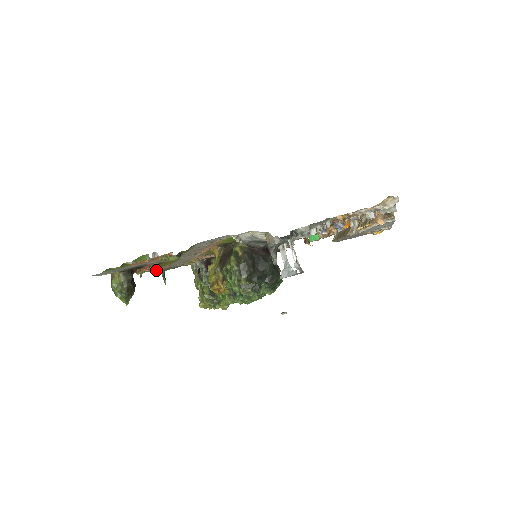
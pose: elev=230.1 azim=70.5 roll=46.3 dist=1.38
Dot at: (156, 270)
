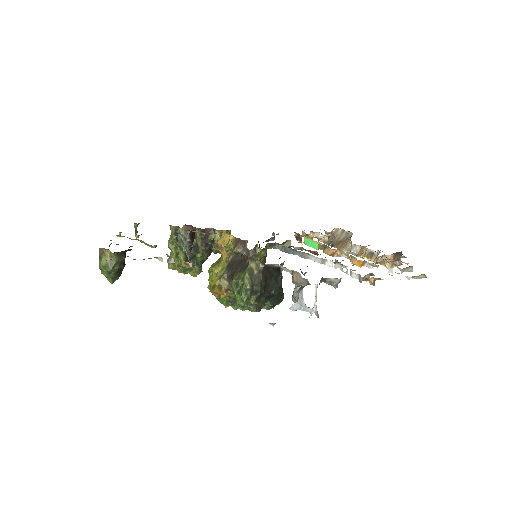
Dot at: occluded
